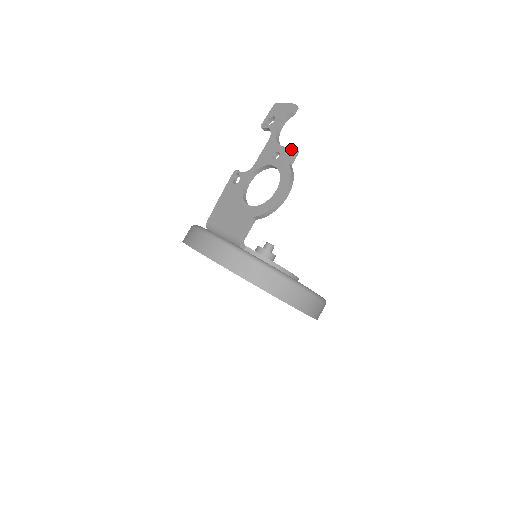
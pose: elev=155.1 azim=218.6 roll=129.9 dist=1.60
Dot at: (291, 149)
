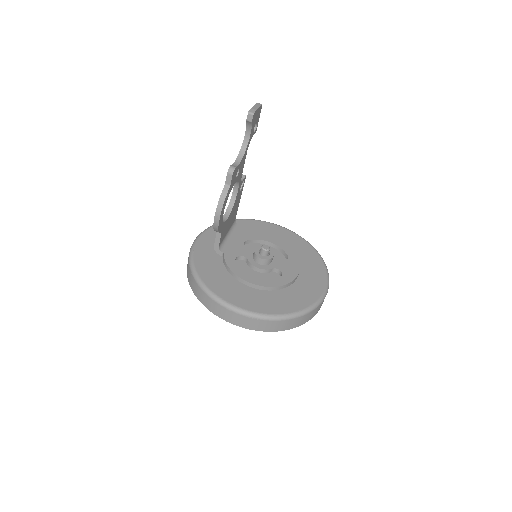
Dot at: (229, 169)
